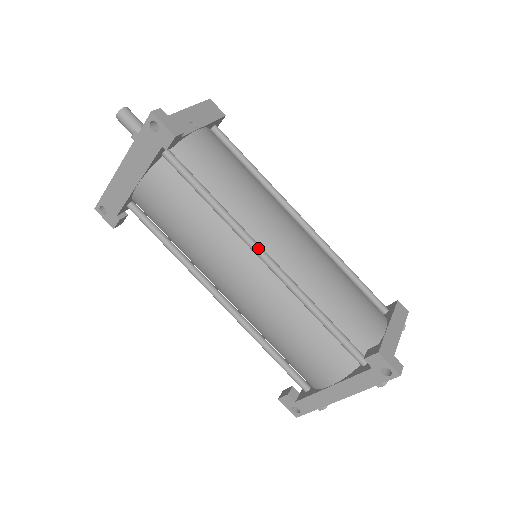
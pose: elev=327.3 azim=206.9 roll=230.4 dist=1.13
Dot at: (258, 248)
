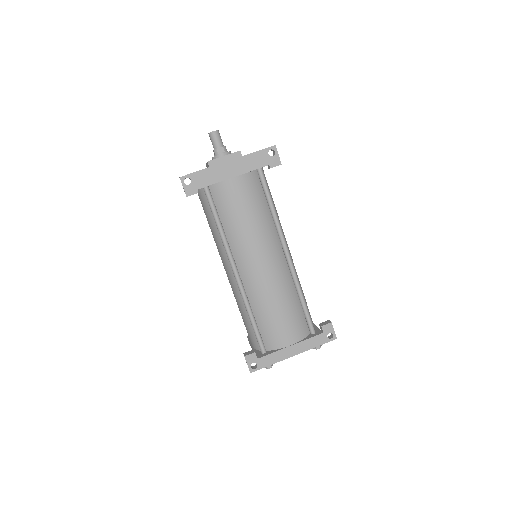
Dot at: occluded
